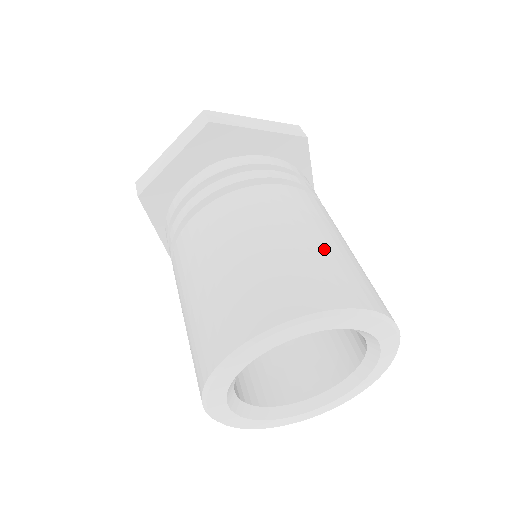
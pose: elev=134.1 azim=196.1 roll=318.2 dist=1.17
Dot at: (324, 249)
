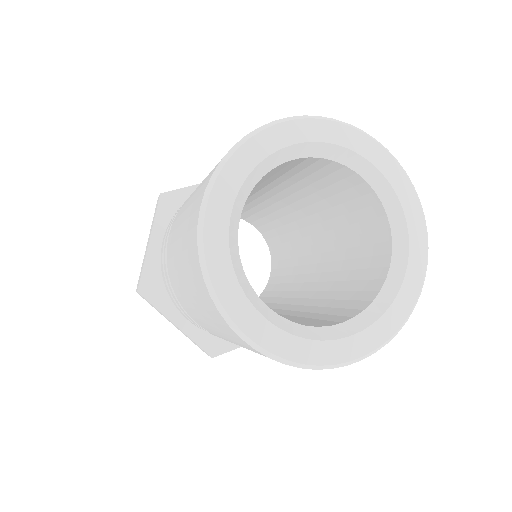
Dot at: occluded
